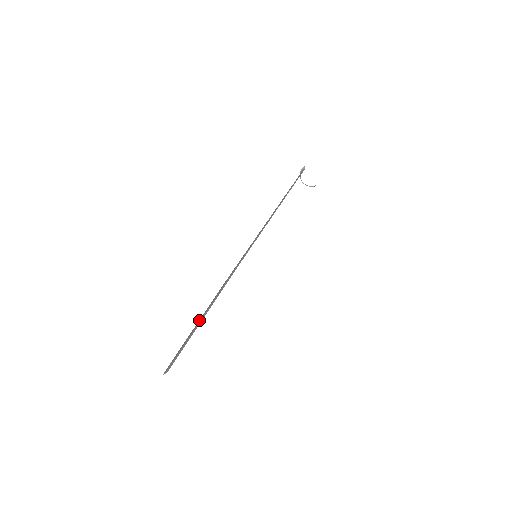
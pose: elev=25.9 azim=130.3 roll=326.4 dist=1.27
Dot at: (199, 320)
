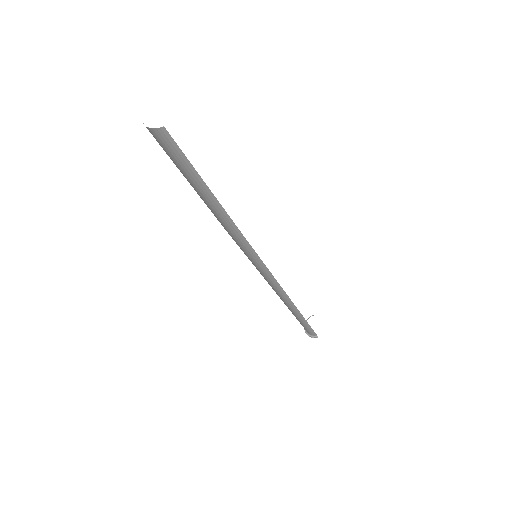
Dot at: occluded
